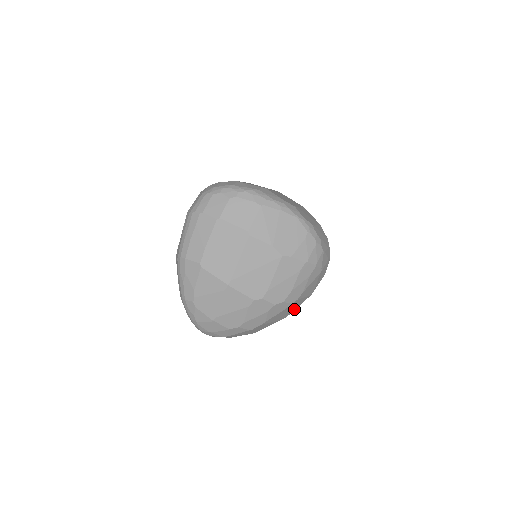
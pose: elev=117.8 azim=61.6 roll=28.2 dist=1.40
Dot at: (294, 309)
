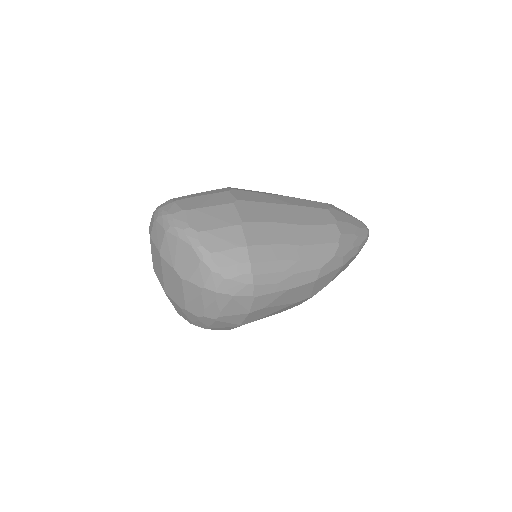
Dot at: (240, 321)
